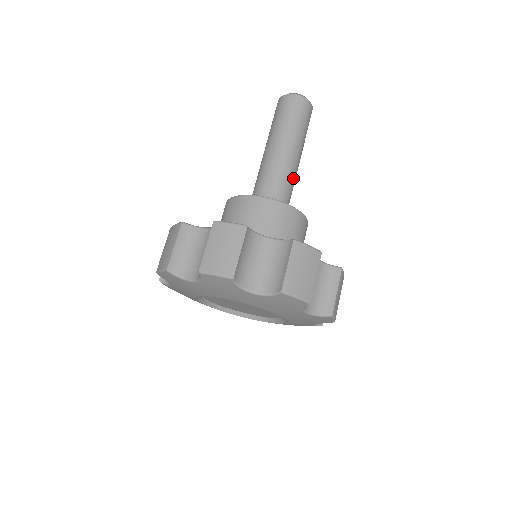
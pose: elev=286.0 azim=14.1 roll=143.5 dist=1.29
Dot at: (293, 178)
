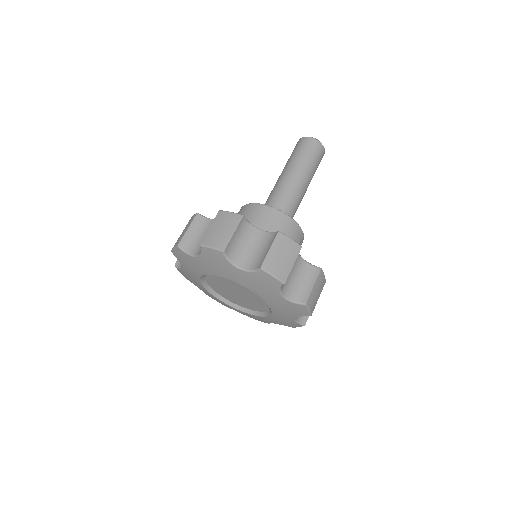
Dot at: (298, 200)
